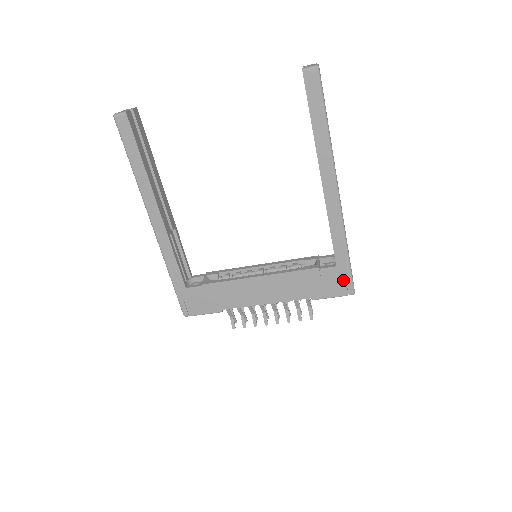
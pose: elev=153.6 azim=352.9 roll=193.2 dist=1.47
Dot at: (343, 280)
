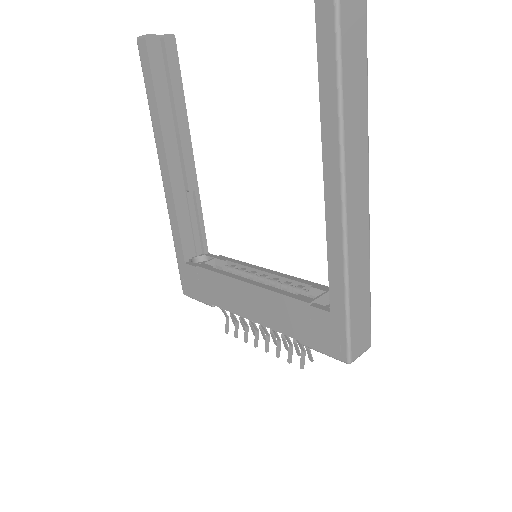
Dot at: (337, 336)
